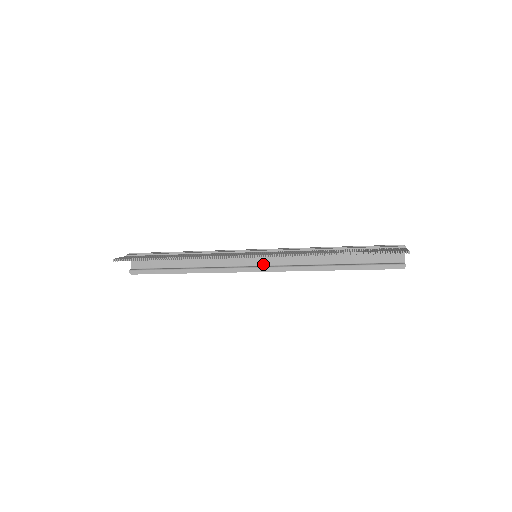
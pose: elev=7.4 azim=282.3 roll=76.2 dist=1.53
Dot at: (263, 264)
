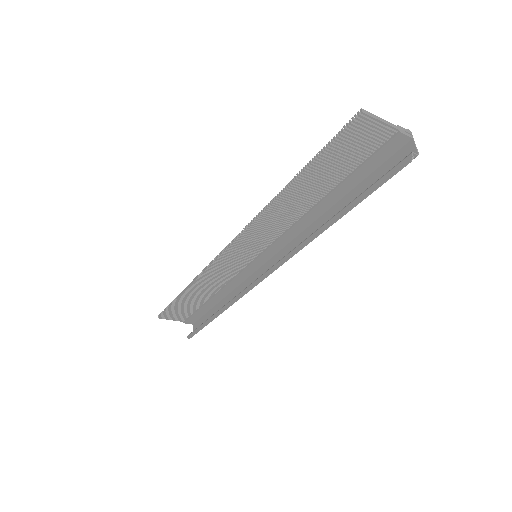
Dot at: occluded
